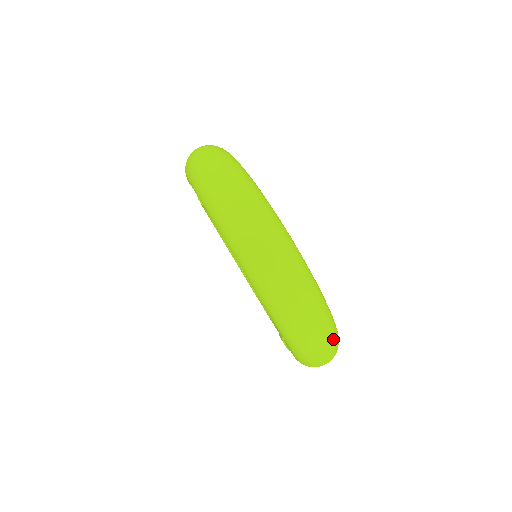
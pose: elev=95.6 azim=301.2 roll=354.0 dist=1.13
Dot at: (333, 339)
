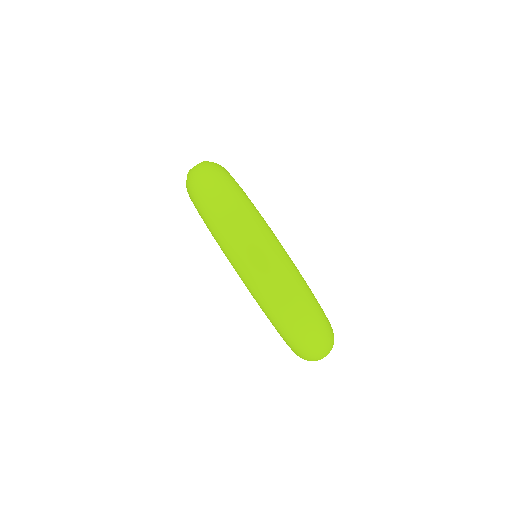
Dot at: (328, 339)
